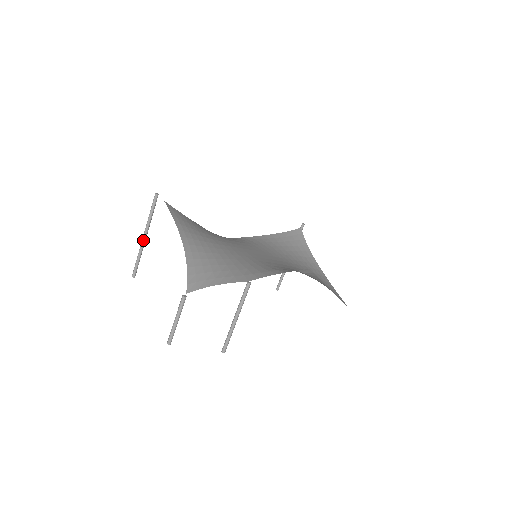
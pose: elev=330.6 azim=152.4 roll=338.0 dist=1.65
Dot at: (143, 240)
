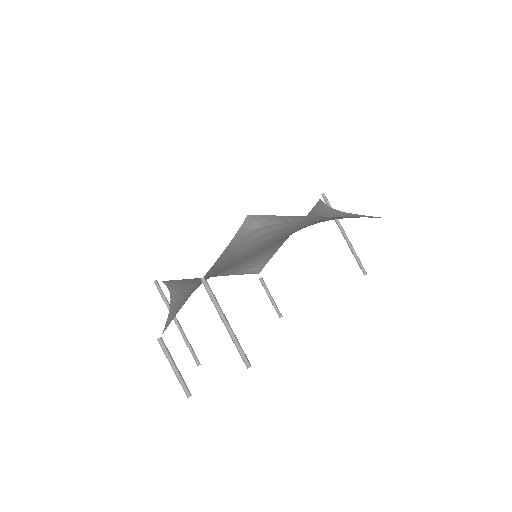
Dot at: (178, 327)
